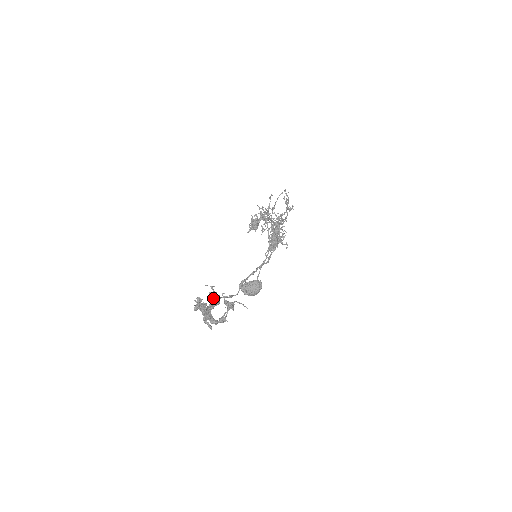
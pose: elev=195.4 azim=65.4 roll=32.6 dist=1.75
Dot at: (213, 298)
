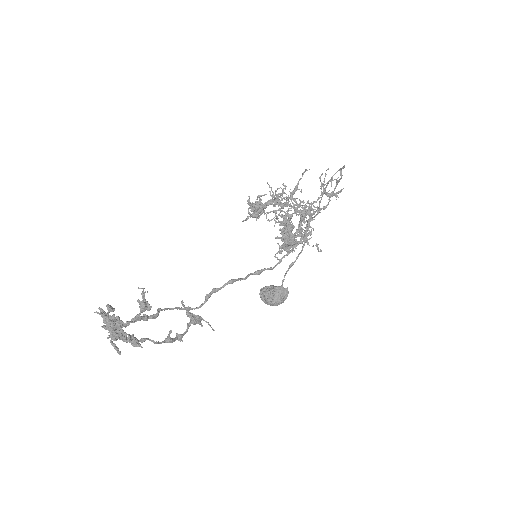
Dot at: occluded
